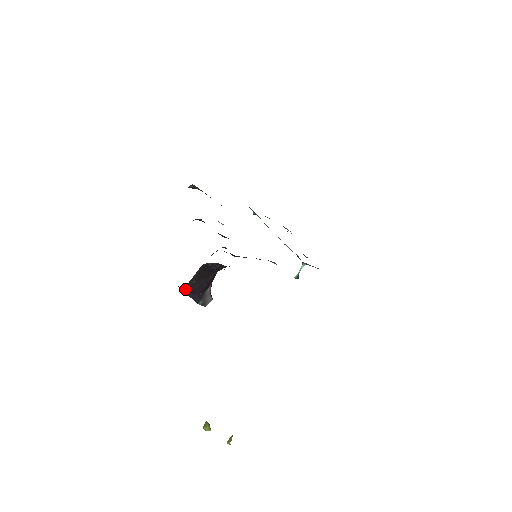
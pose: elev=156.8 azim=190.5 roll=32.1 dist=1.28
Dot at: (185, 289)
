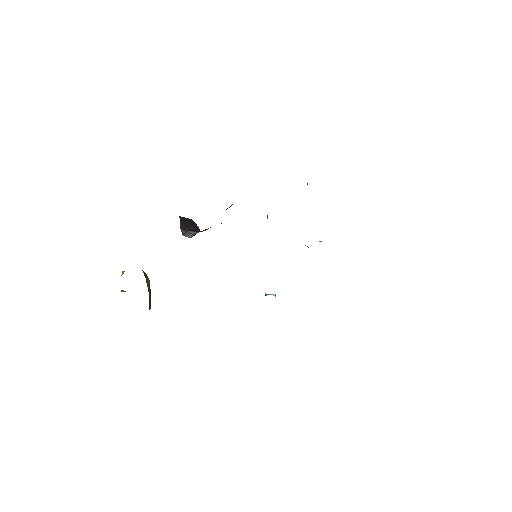
Dot at: (181, 217)
